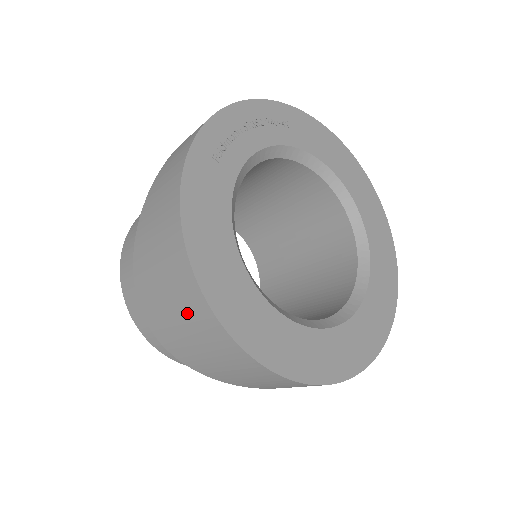
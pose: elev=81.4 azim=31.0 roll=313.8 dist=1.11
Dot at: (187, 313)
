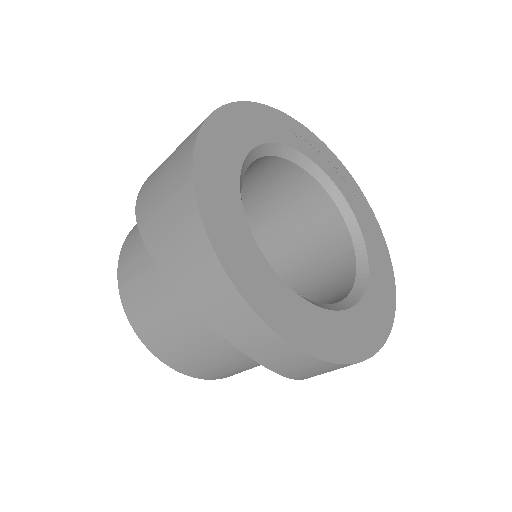
Dot at: (186, 139)
